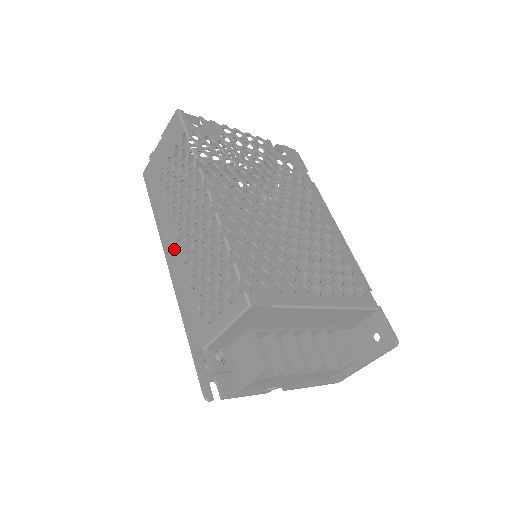
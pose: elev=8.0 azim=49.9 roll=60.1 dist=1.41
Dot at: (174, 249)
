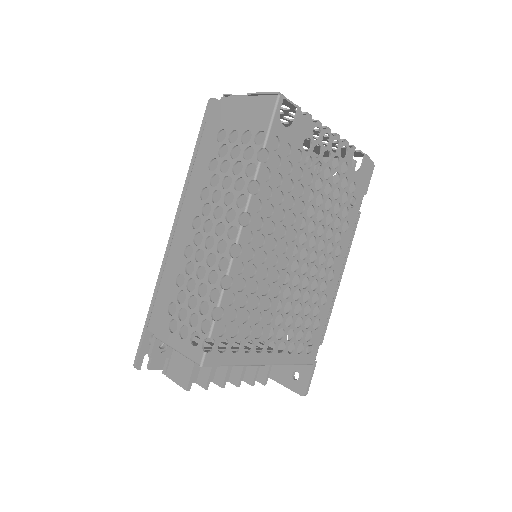
Dot at: (184, 226)
